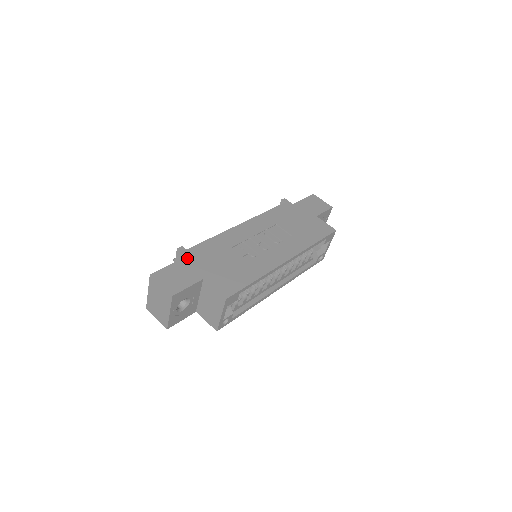
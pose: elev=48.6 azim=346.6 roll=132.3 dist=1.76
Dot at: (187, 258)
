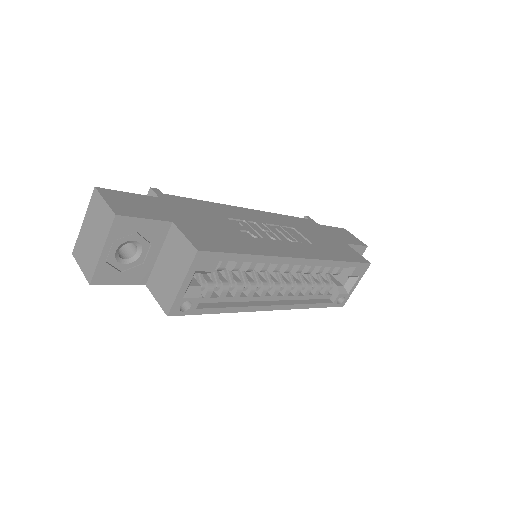
Dot at: (159, 199)
